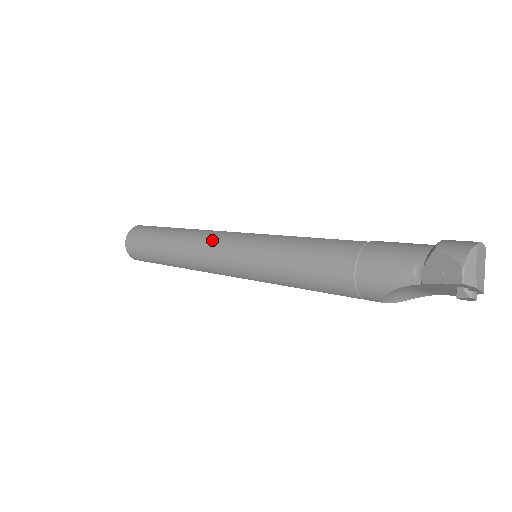
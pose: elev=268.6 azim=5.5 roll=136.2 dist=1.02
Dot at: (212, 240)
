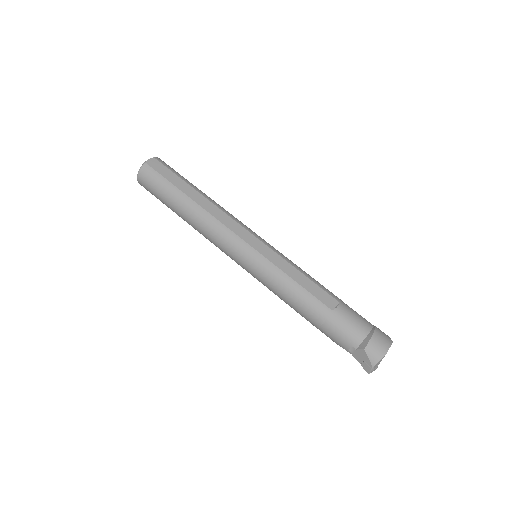
Dot at: (223, 240)
